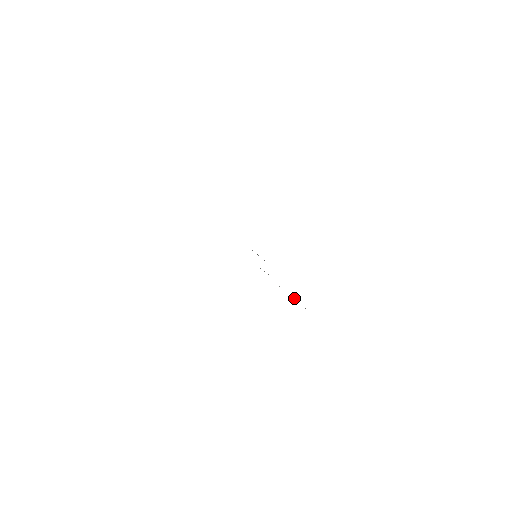
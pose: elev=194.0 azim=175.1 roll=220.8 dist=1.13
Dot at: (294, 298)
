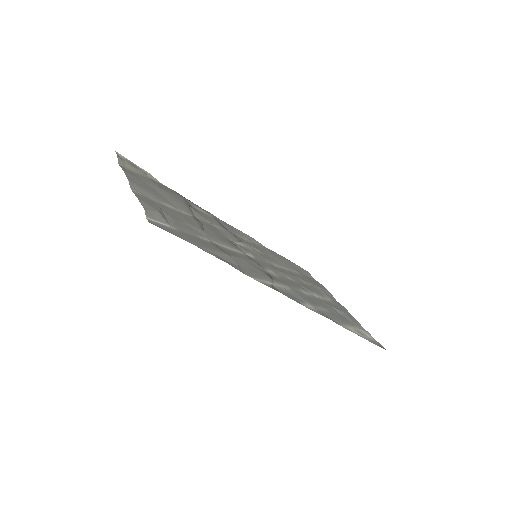
Dot at: (349, 317)
